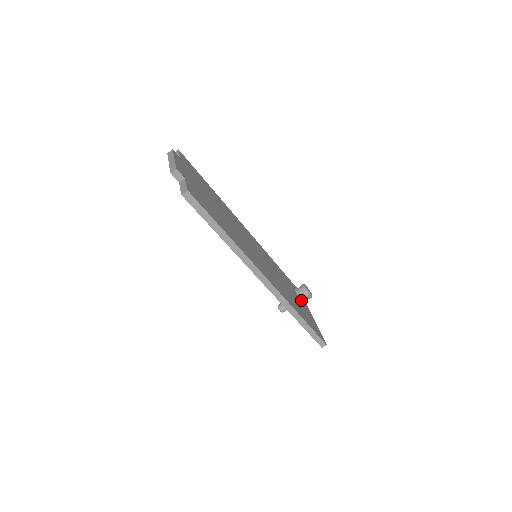
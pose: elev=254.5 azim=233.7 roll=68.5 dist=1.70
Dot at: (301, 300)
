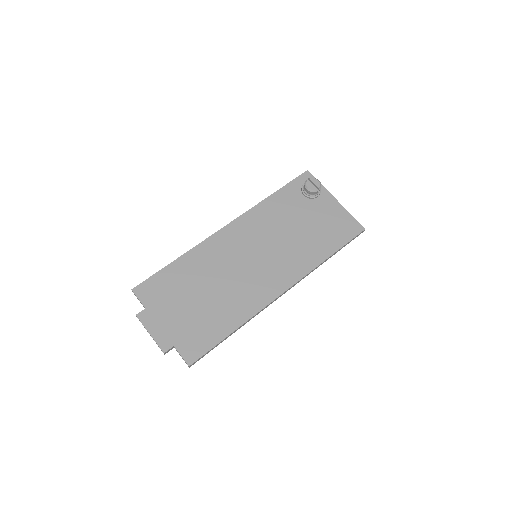
Dot at: (315, 198)
